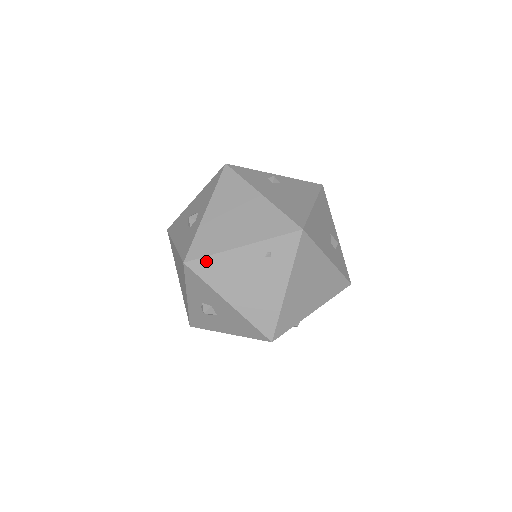
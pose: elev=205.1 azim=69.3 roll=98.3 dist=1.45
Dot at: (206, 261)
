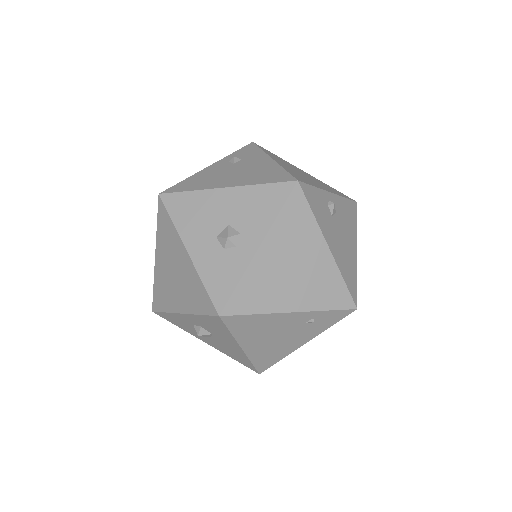
Dot at: (245, 318)
